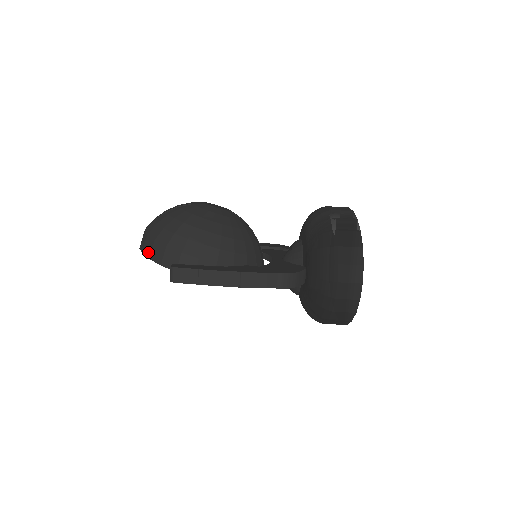
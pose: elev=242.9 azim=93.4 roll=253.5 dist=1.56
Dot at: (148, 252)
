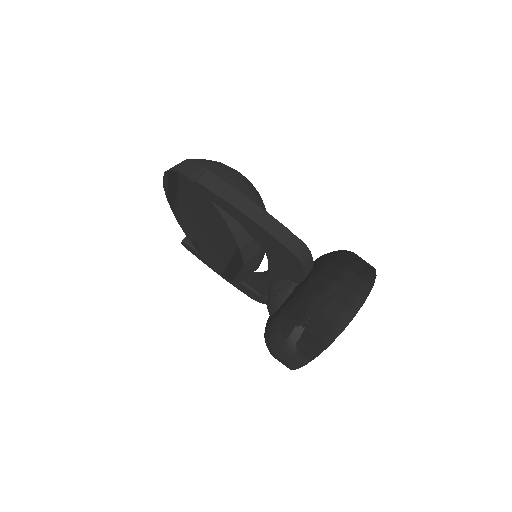
Dot at: (179, 167)
